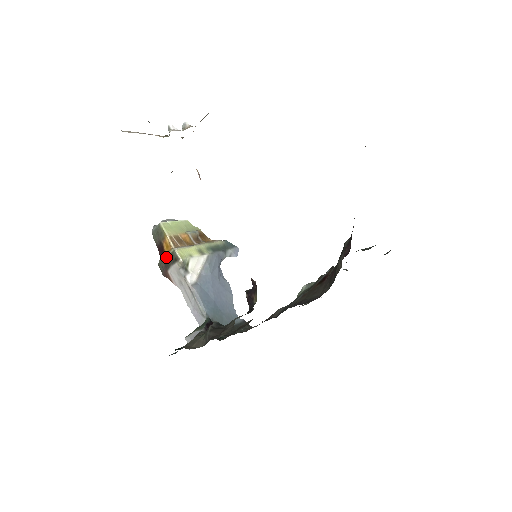
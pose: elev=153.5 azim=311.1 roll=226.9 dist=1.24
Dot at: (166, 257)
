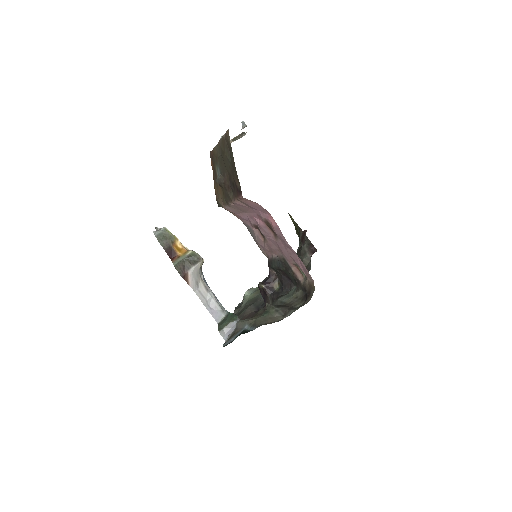
Dot at: (184, 259)
